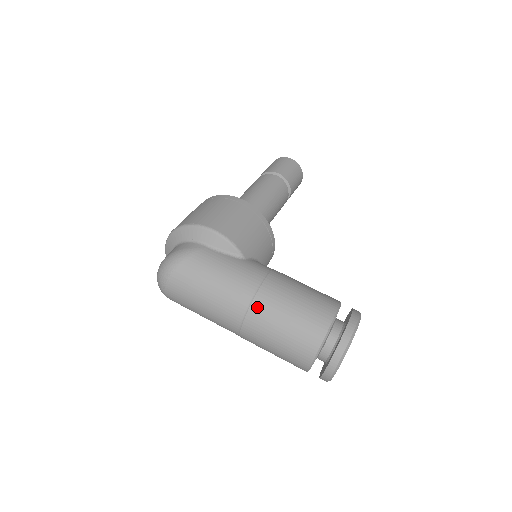
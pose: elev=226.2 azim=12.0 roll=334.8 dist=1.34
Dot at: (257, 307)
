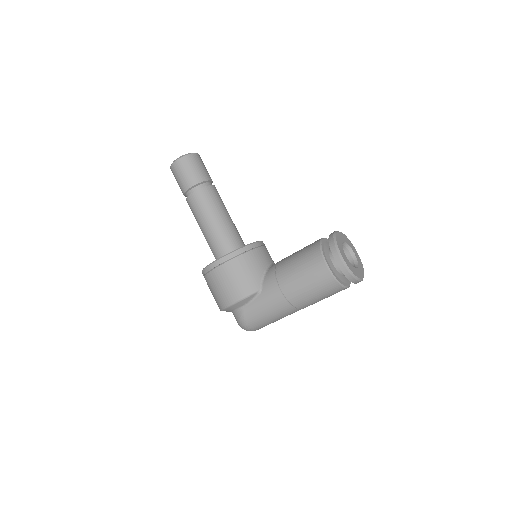
Dot at: (297, 304)
